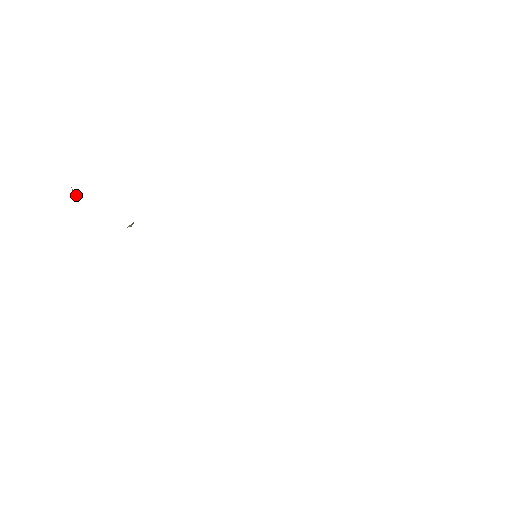
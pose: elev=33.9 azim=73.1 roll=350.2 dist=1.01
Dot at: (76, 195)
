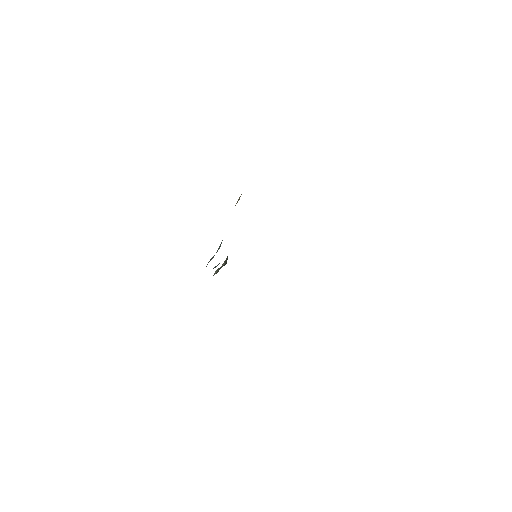
Dot at: occluded
